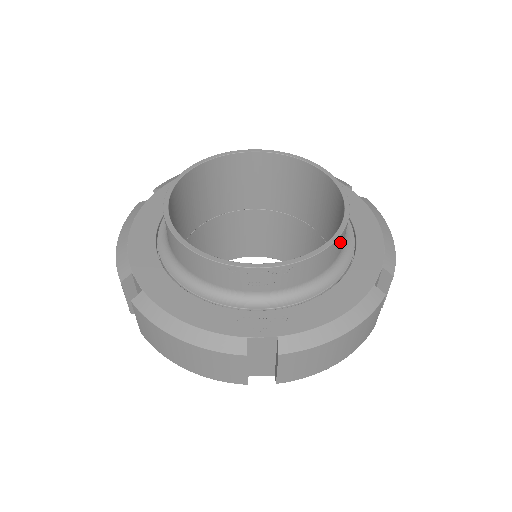
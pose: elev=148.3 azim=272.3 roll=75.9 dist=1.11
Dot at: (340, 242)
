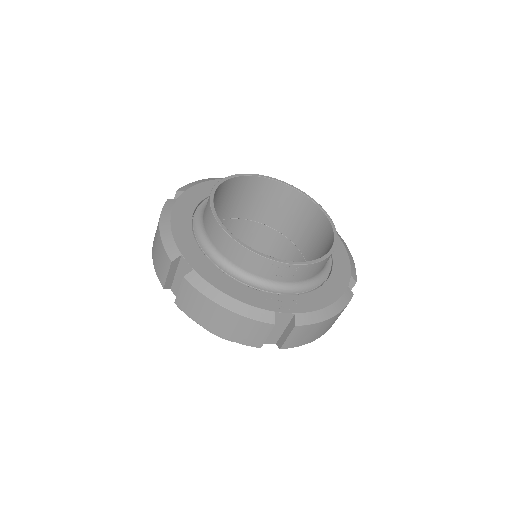
Dot at: occluded
